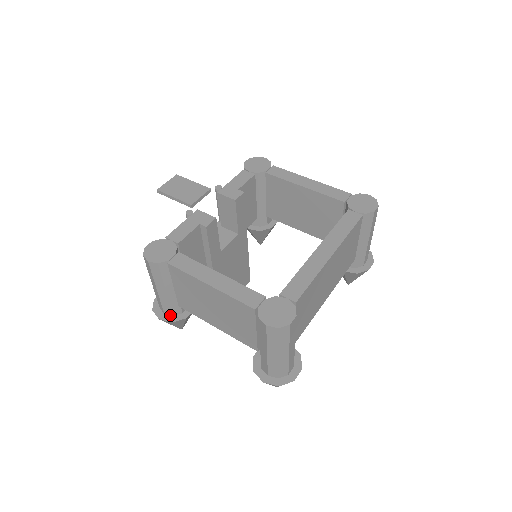
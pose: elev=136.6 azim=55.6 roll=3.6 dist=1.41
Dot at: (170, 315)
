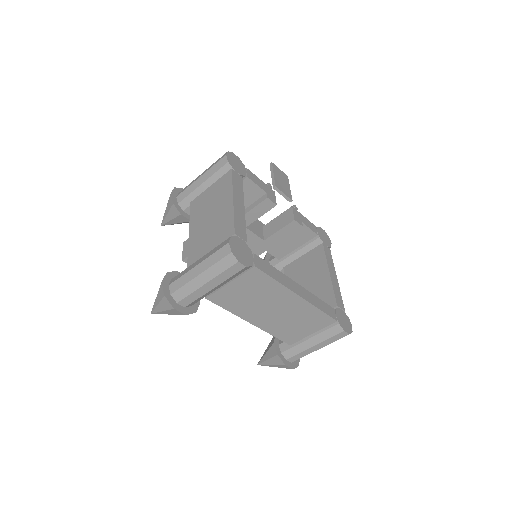
Dot at: (178, 201)
